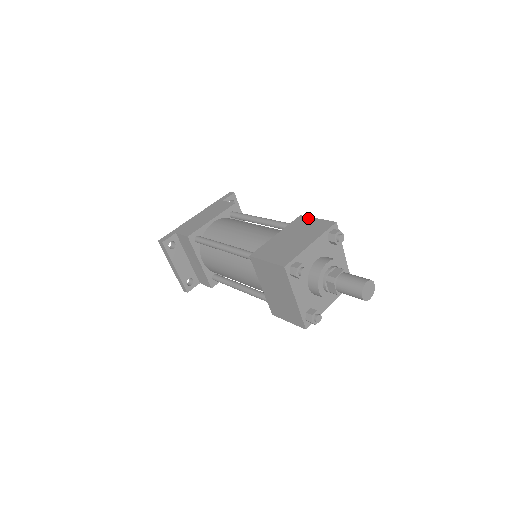
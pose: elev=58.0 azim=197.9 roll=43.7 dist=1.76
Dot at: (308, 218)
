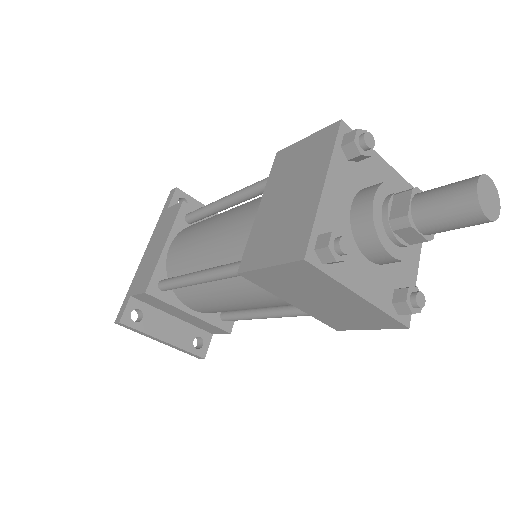
Dot at: (291, 148)
